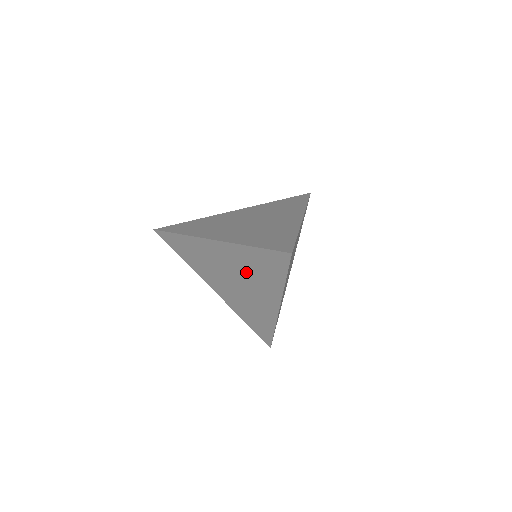
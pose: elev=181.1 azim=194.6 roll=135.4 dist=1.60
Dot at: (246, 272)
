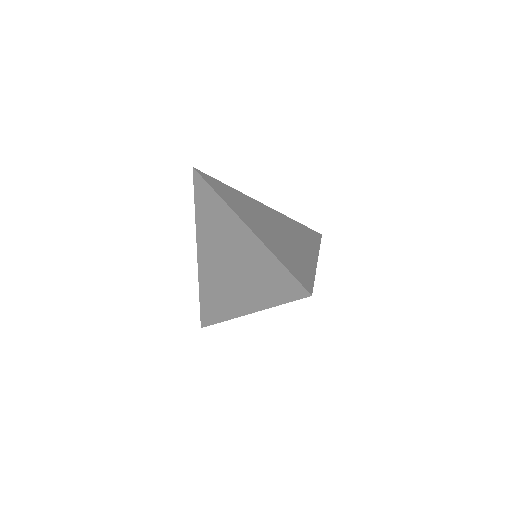
Dot at: (250, 269)
